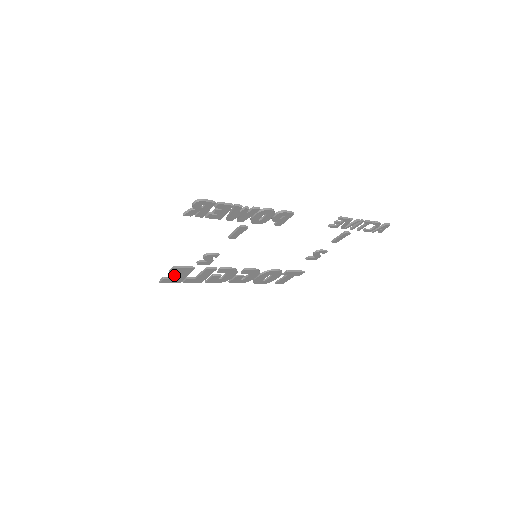
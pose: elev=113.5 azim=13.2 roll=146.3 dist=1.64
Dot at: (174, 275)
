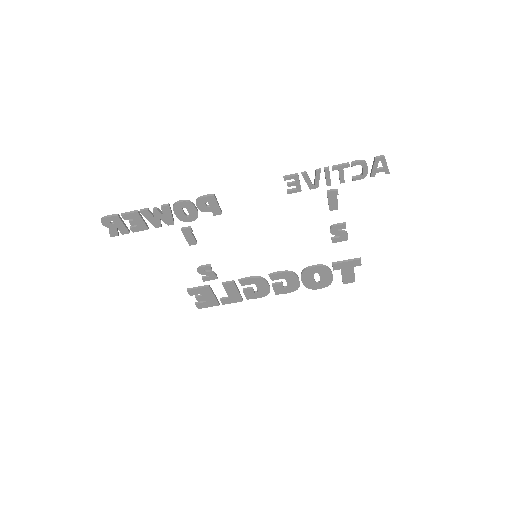
Dot at: (200, 298)
